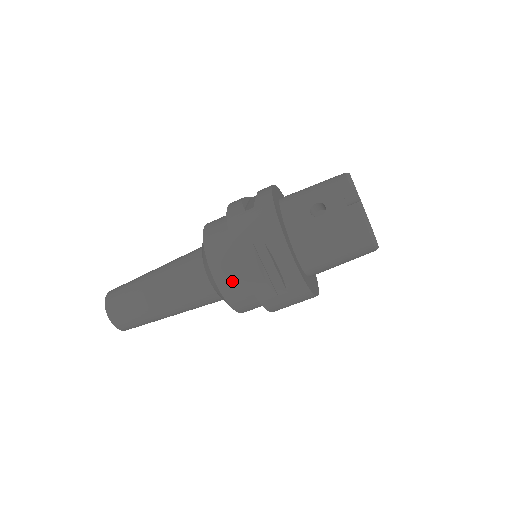
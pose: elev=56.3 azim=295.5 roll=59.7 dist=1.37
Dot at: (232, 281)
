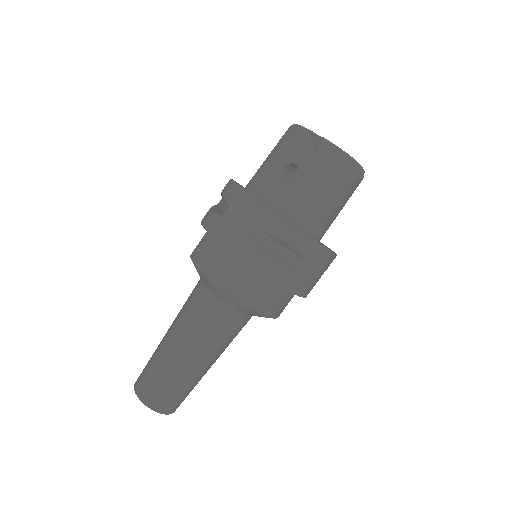
Dot at: (252, 289)
